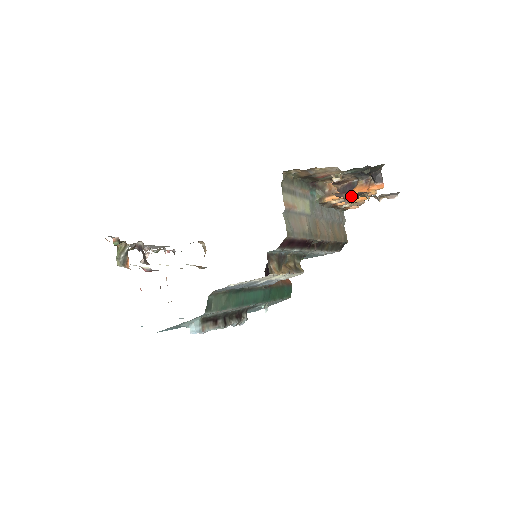
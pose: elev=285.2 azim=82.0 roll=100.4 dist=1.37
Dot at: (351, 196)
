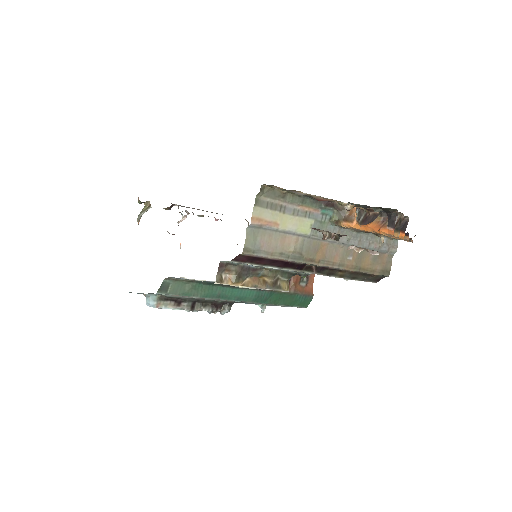
Dot at: (328, 234)
